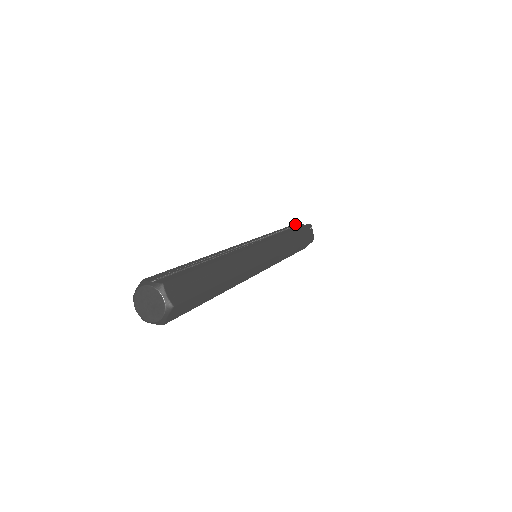
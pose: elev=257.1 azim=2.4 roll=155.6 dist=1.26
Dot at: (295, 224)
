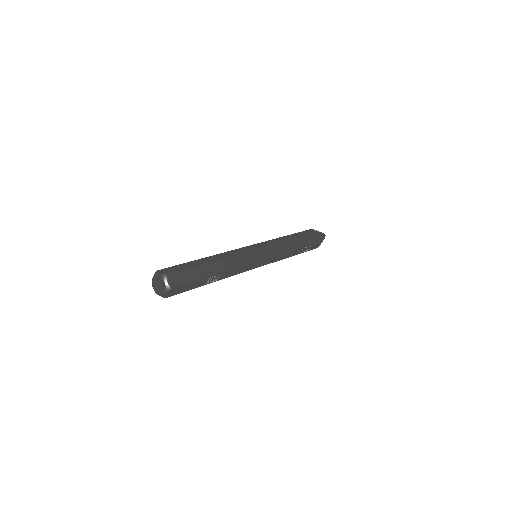
Dot at: occluded
